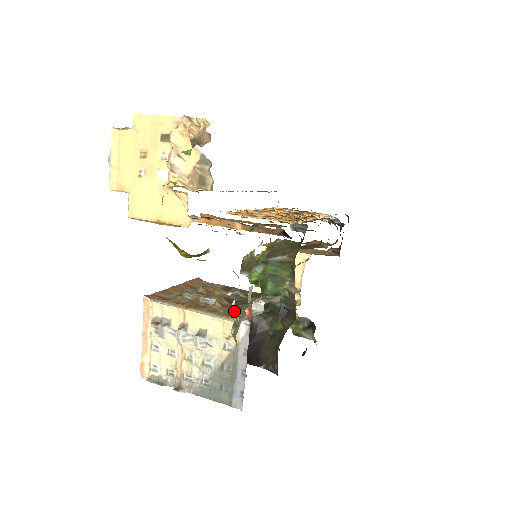
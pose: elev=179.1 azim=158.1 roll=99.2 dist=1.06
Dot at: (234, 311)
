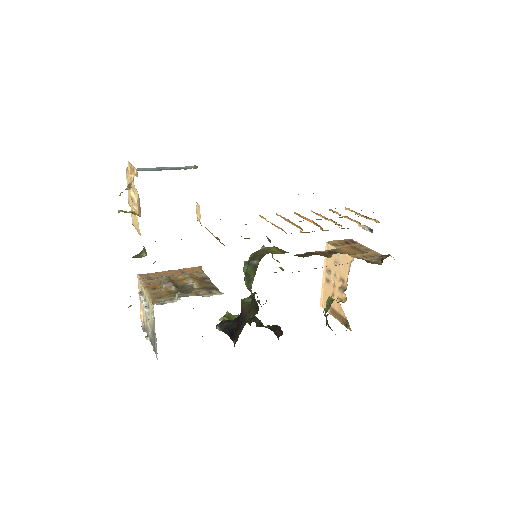
Dot at: occluded
